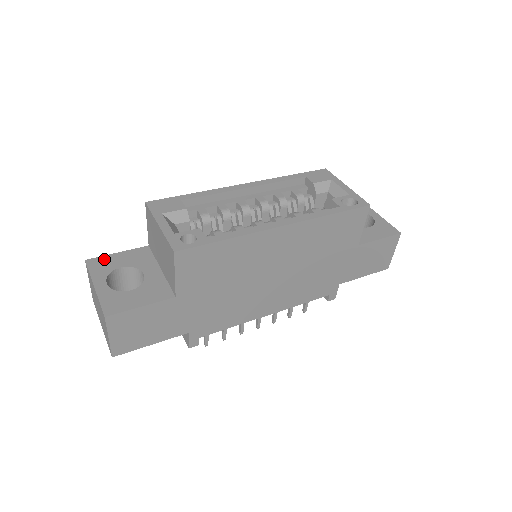
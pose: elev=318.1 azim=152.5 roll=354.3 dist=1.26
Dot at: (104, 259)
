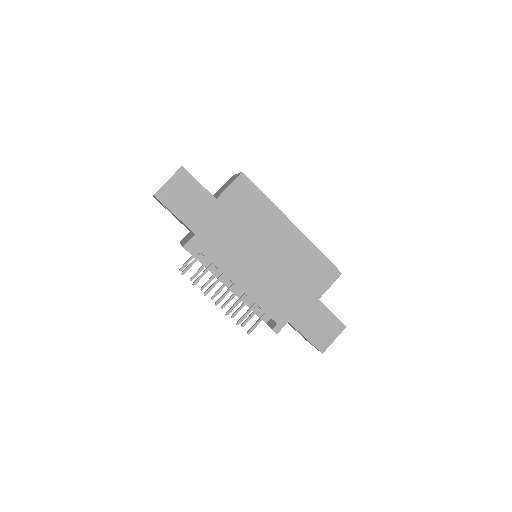
Dot at: occluded
